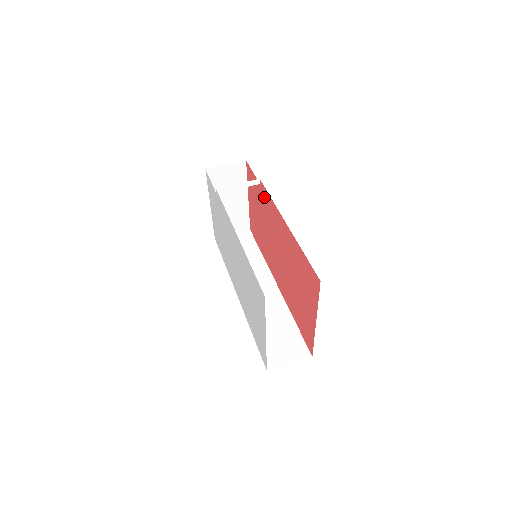
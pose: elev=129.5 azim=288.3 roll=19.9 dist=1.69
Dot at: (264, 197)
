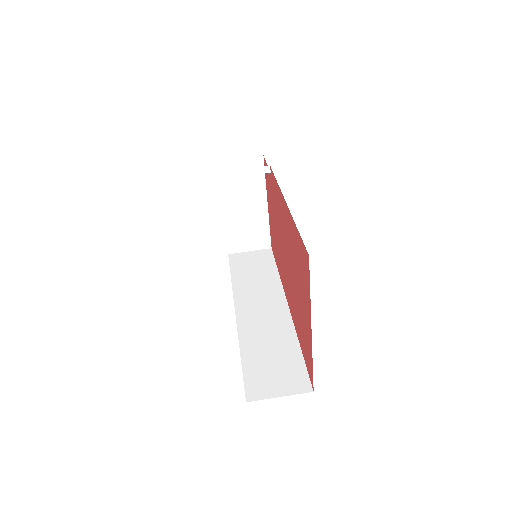
Dot at: (273, 186)
